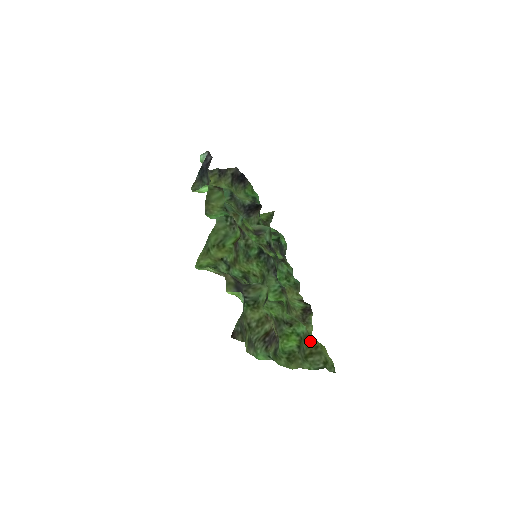
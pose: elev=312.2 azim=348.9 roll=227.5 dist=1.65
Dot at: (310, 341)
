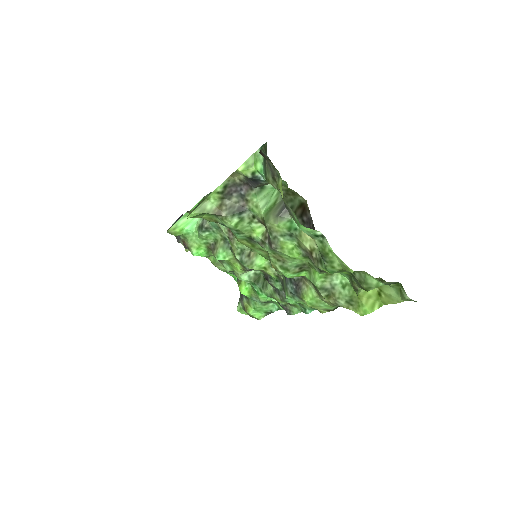
Dot at: occluded
